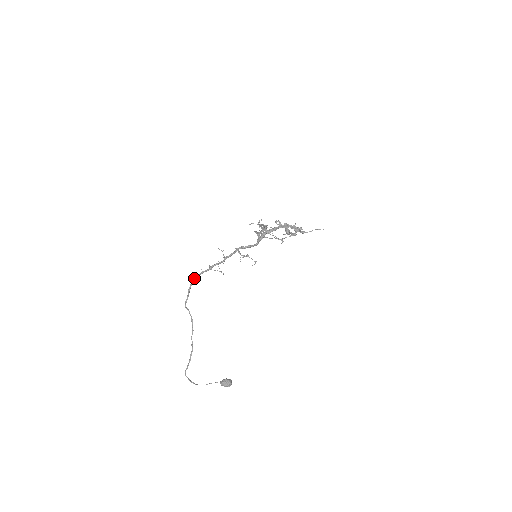
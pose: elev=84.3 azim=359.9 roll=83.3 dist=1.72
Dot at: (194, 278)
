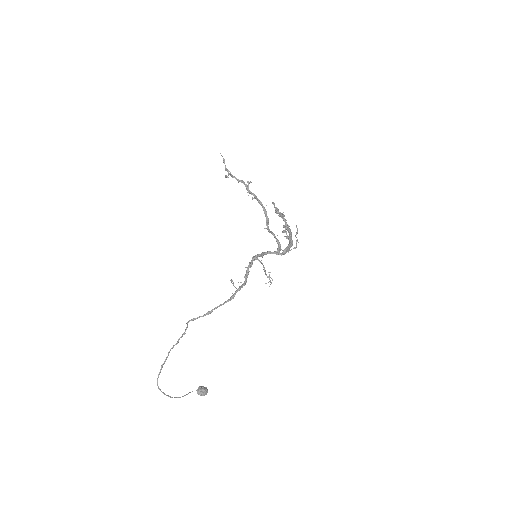
Dot at: occluded
